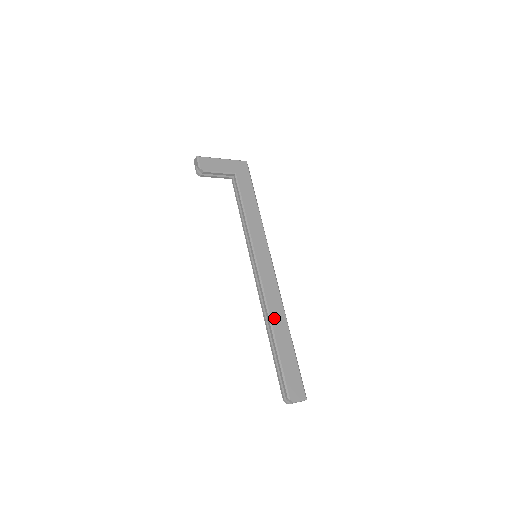
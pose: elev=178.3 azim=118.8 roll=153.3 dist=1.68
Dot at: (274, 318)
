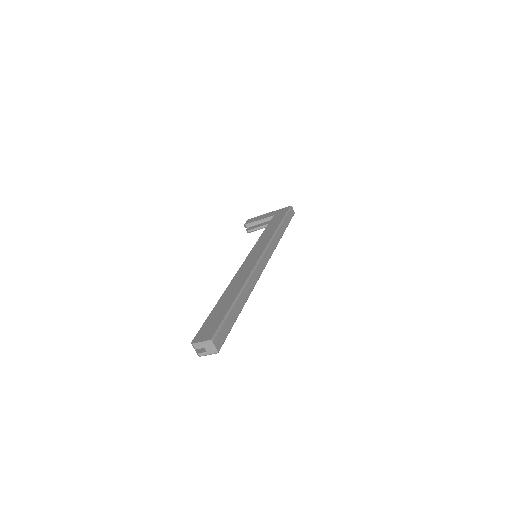
Dot at: (231, 286)
